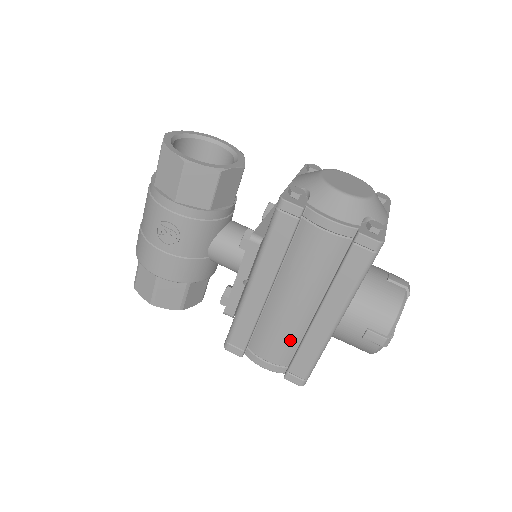
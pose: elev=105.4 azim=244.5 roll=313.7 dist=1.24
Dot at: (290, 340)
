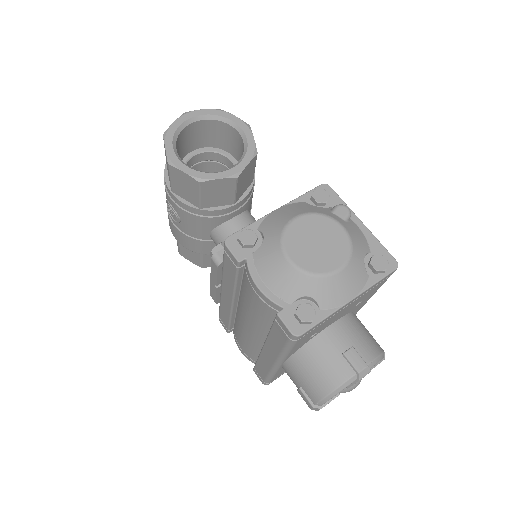
Dot at: (253, 348)
